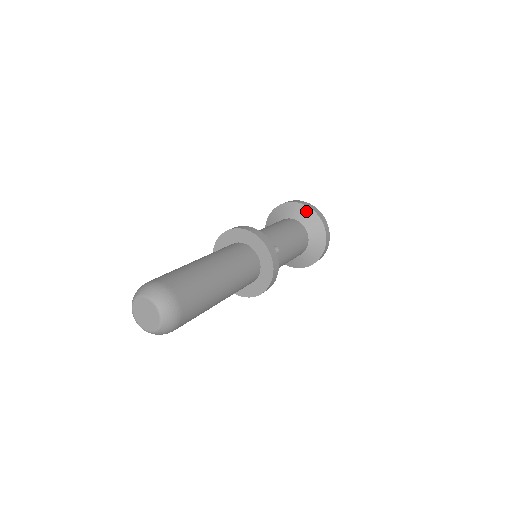
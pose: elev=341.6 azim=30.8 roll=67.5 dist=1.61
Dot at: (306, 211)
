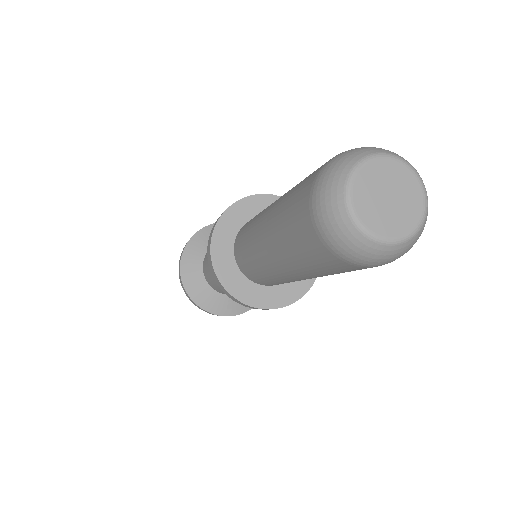
Dot at: occluded
